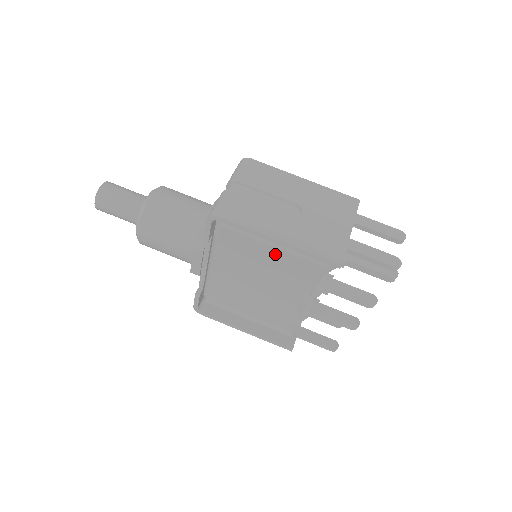
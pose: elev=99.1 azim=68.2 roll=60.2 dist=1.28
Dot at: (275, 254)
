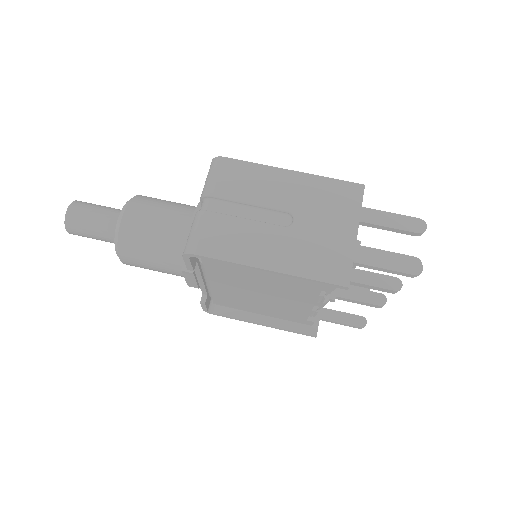
Dot at: (271, 275)
